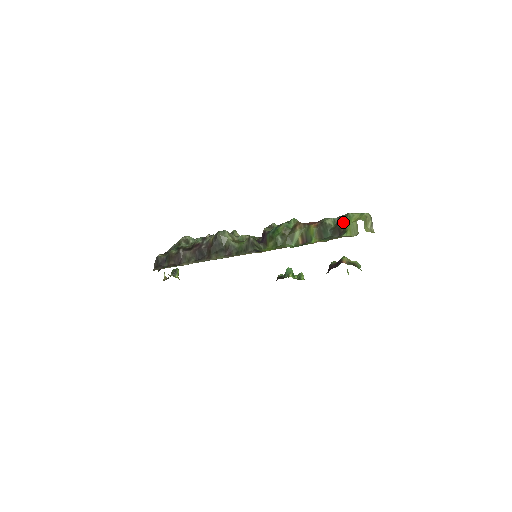
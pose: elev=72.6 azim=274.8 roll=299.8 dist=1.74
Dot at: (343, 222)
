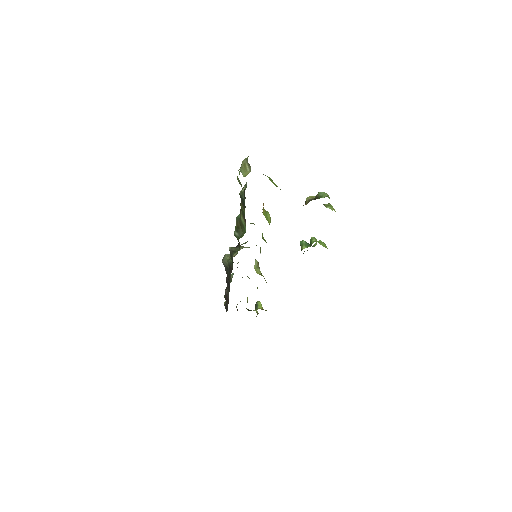
Dot at: occluded
